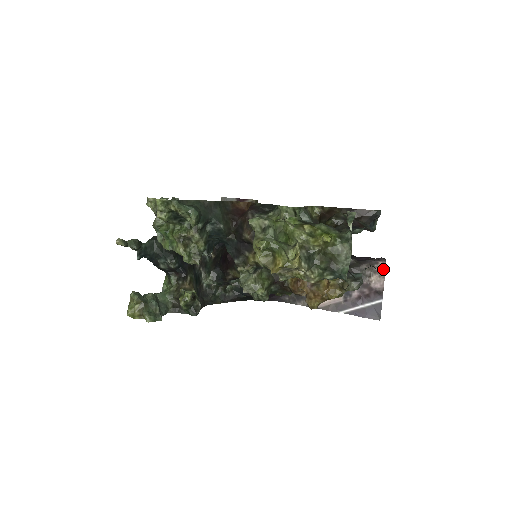
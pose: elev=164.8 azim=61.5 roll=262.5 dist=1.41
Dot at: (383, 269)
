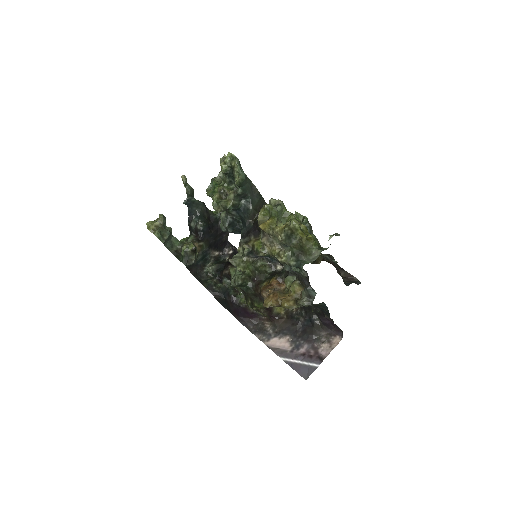
Dot at: (336, 343)
